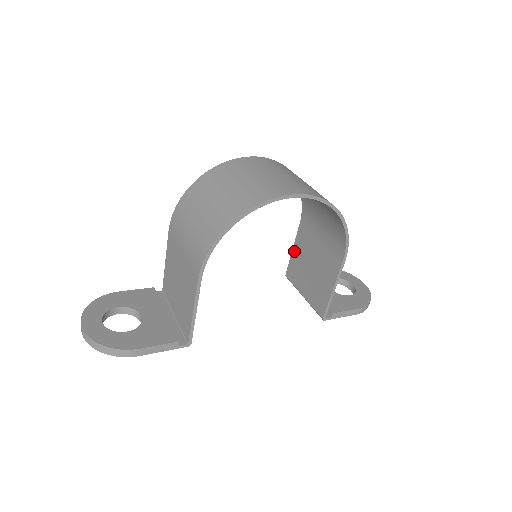
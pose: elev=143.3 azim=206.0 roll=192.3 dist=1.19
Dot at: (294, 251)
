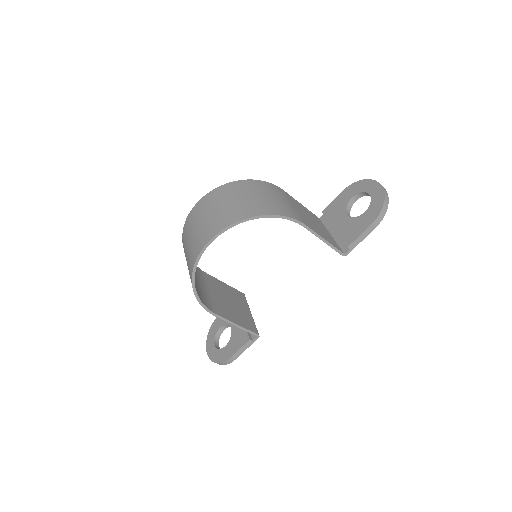
Dot at: occluded
